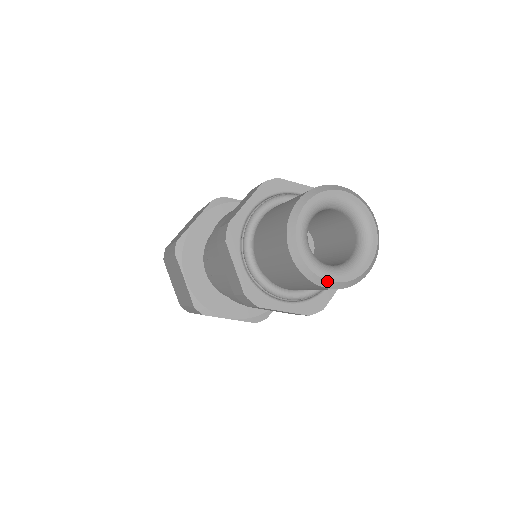
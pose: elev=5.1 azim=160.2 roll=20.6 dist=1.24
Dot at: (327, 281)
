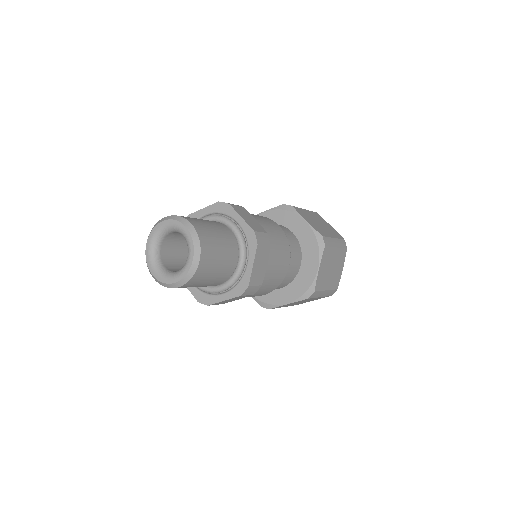
Dot at: (173, 284)
